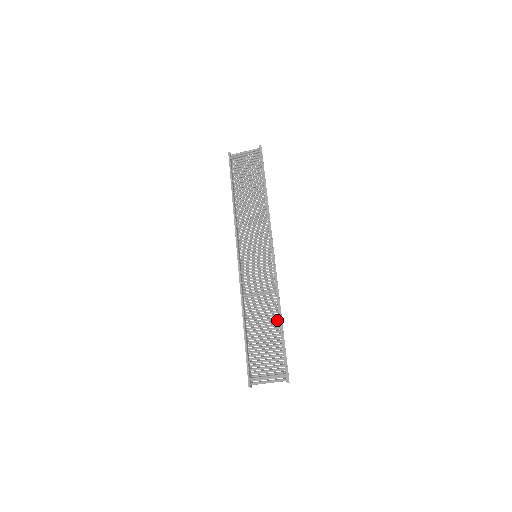
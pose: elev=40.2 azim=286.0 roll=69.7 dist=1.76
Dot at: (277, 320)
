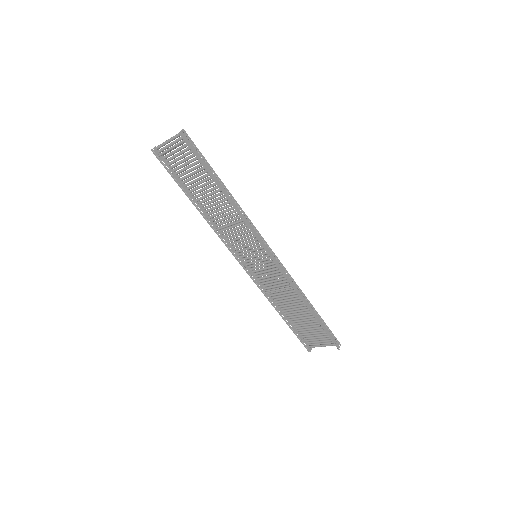
Dot at: occluded
